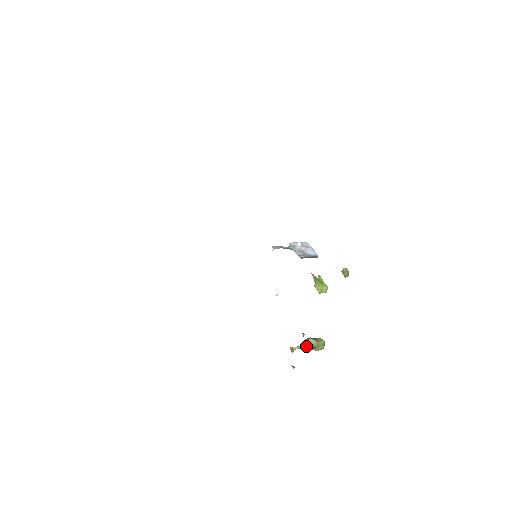
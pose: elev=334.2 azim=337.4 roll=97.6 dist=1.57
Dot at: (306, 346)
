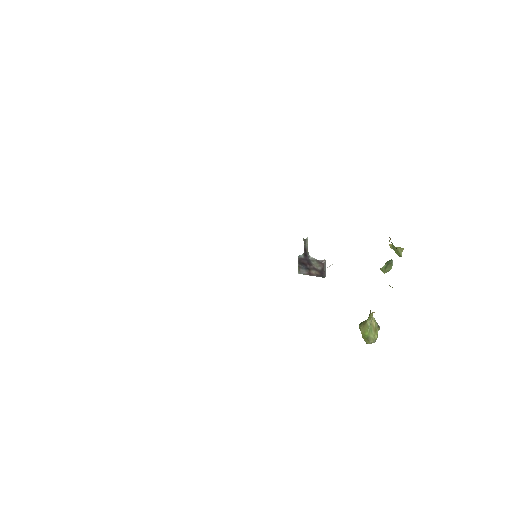
Dot at: (375, 320)
